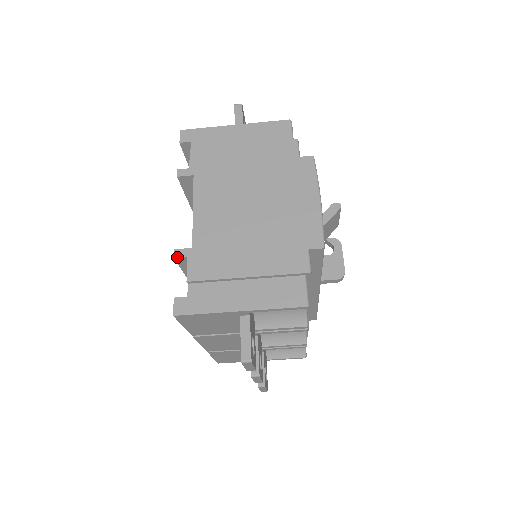
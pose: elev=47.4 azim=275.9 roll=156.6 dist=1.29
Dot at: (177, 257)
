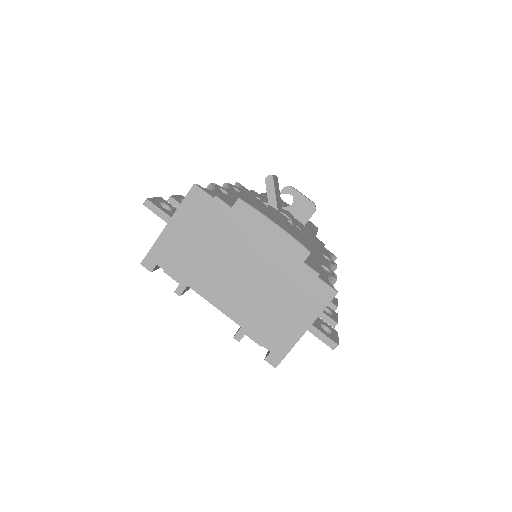
Dot at: occluded
